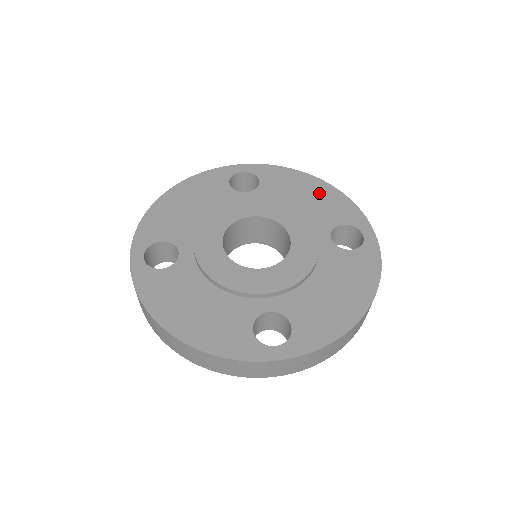
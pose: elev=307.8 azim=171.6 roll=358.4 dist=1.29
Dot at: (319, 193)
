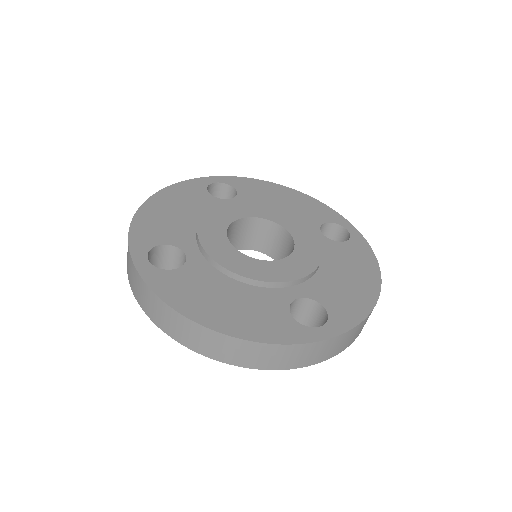
Dot at: (294, 199)
